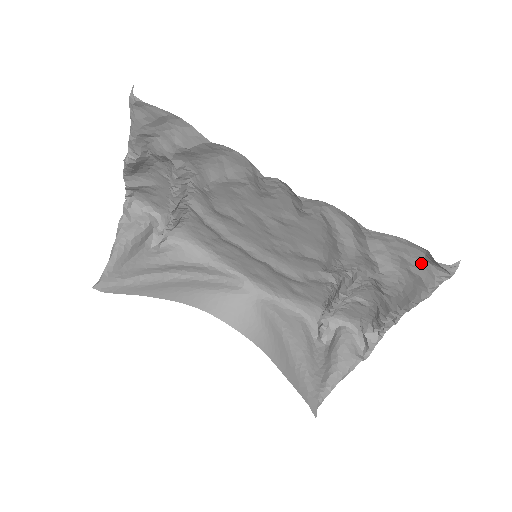
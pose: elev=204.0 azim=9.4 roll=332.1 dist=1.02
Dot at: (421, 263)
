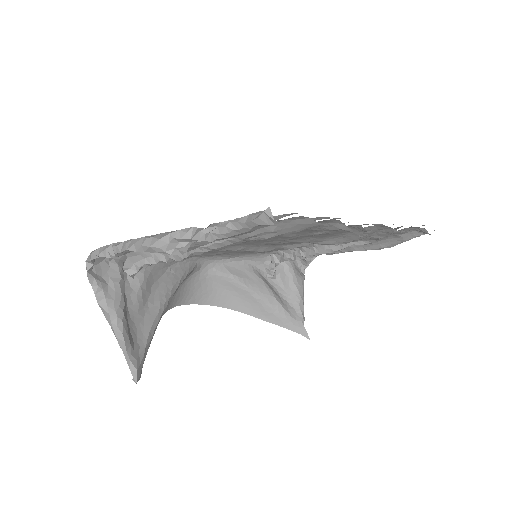
Dot at: (409, 231)
